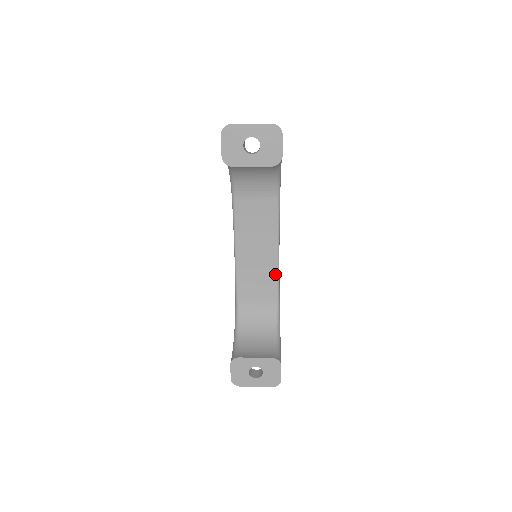
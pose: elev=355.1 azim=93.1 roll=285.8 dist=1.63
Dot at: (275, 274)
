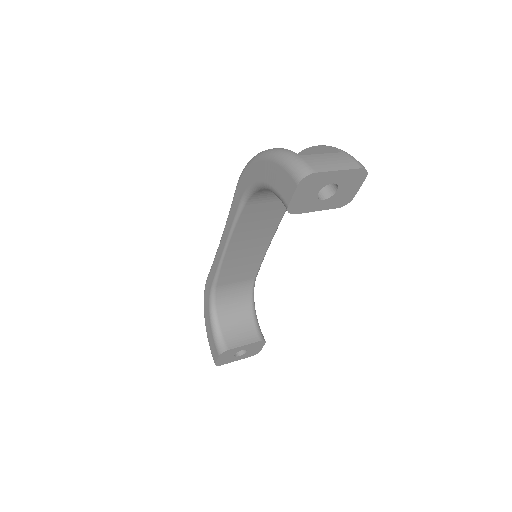
Dot at: (261, 258)
